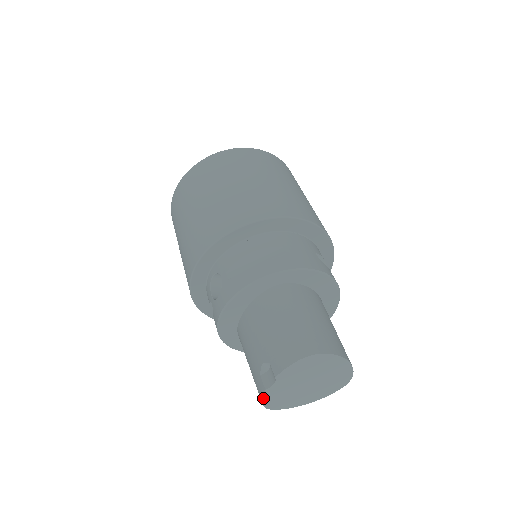
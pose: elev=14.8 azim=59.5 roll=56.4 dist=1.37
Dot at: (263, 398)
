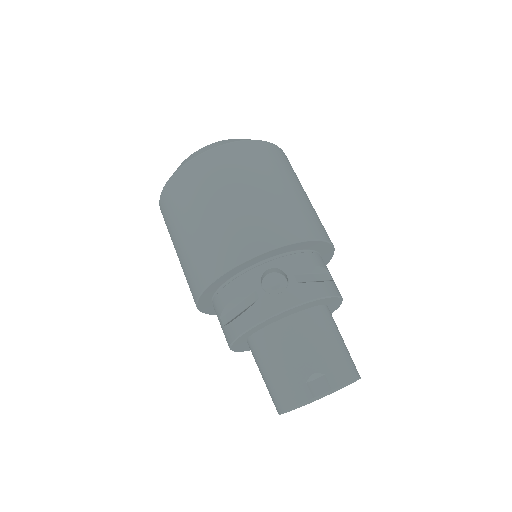
Dot at: (299, 404)
